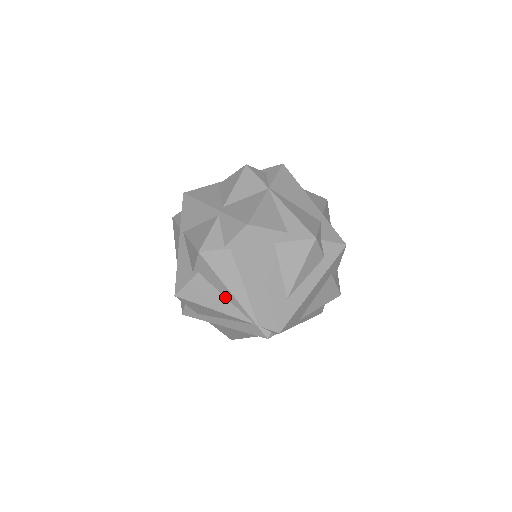
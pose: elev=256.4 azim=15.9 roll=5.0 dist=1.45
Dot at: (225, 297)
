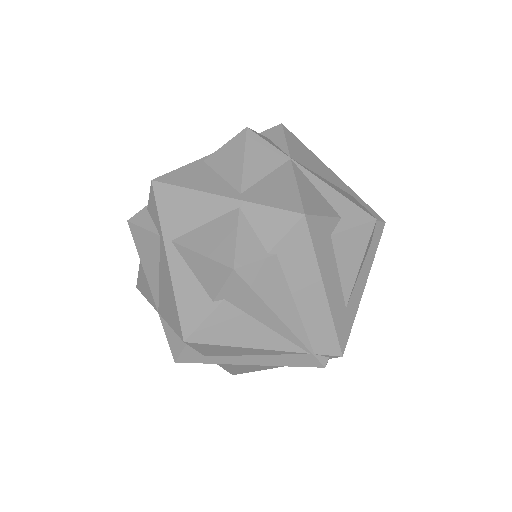
Dot at: (266, 326)
